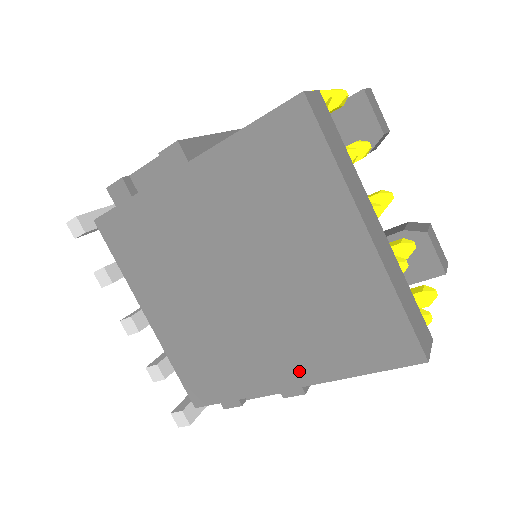
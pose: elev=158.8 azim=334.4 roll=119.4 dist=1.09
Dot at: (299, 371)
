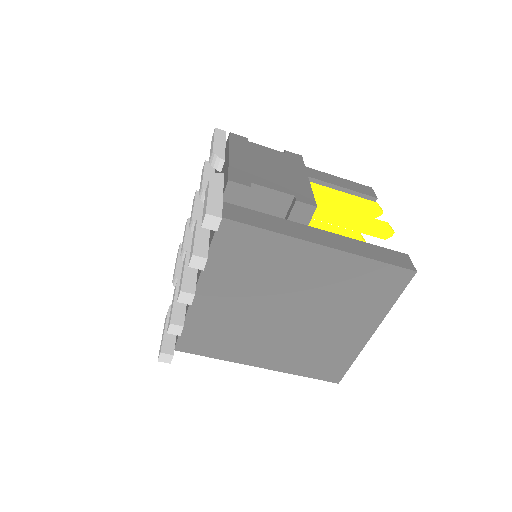
Dot at: (273, 363)
